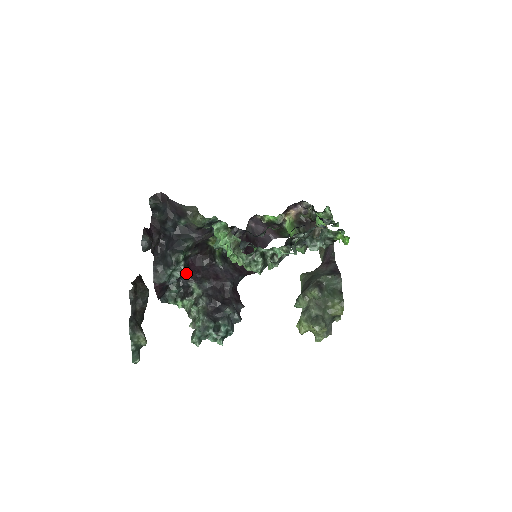
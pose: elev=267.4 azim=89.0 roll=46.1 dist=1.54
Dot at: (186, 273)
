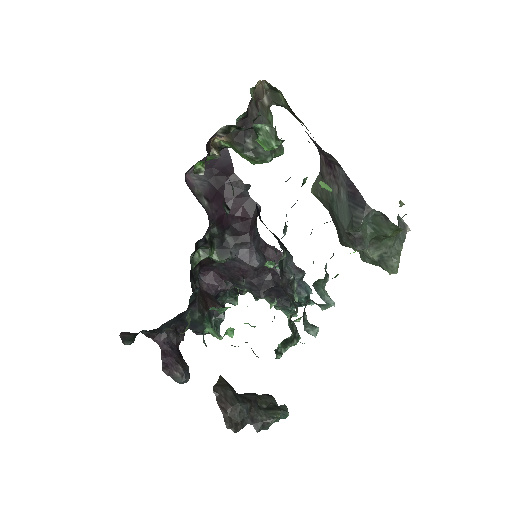
Dot at: (217, 292)
